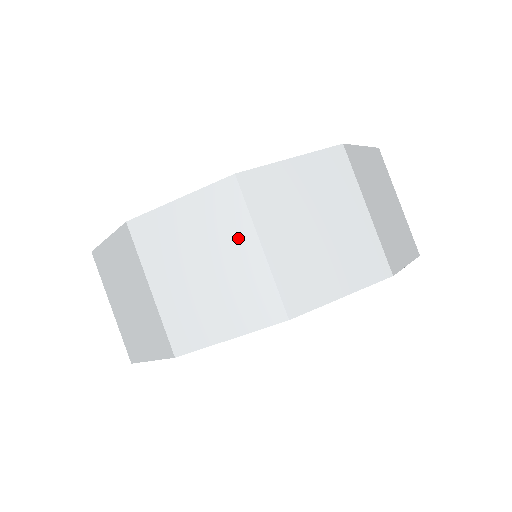
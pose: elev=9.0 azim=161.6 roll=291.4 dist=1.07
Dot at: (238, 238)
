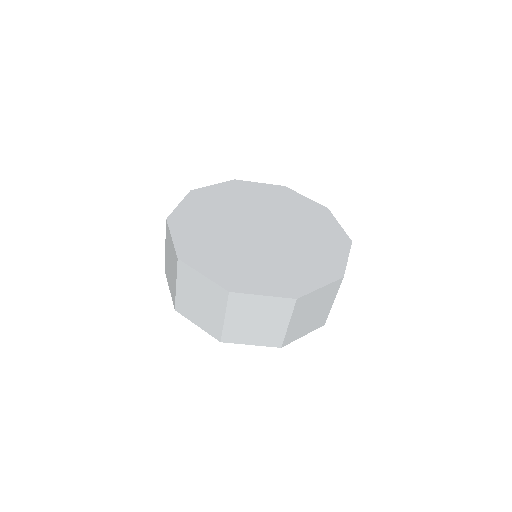
Dot at: (175, 274)
